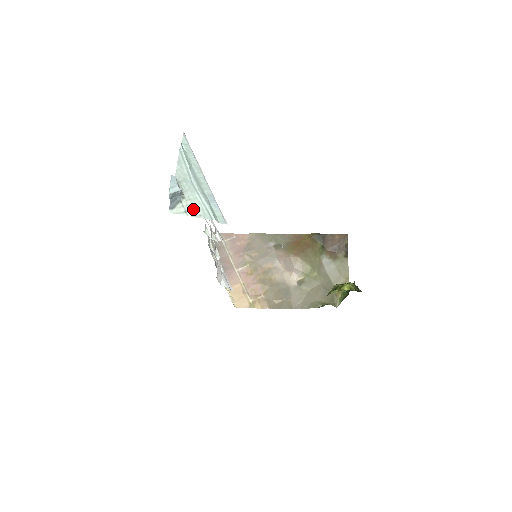
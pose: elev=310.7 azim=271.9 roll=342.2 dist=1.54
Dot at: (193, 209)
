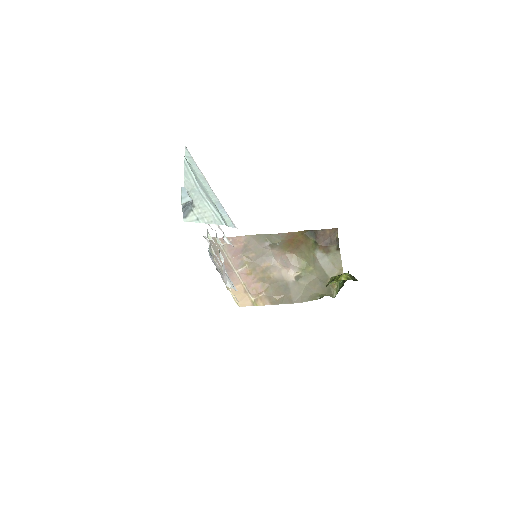
Dot at: (204, 216)
